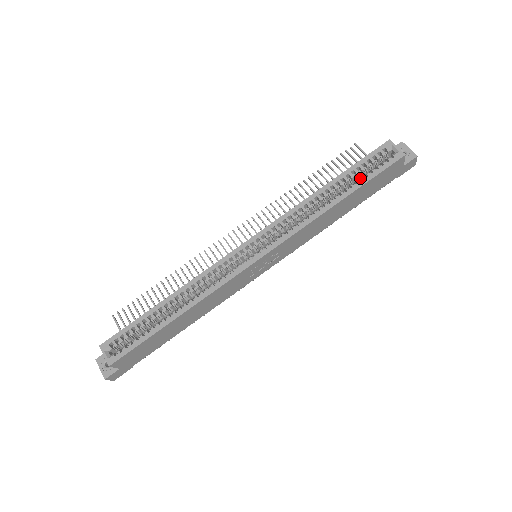
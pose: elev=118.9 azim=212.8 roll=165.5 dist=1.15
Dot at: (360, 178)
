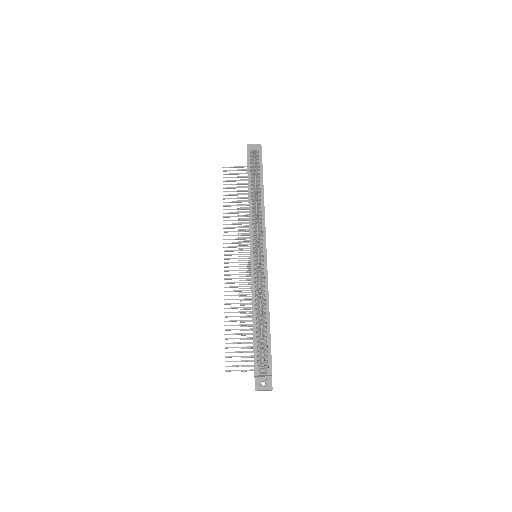
Dot at: (257, 174)
